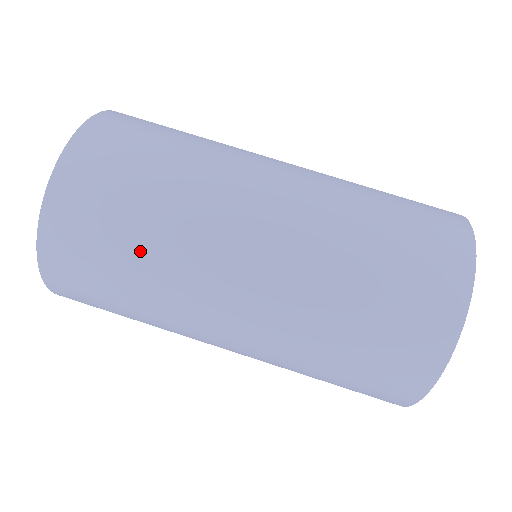
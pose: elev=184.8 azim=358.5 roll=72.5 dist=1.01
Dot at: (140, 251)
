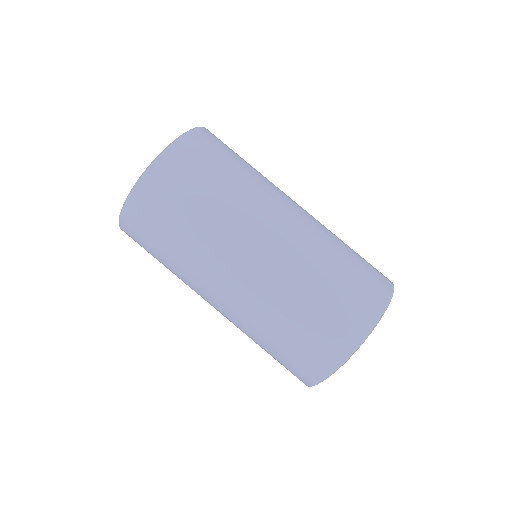
Dot at: (207, 204)
